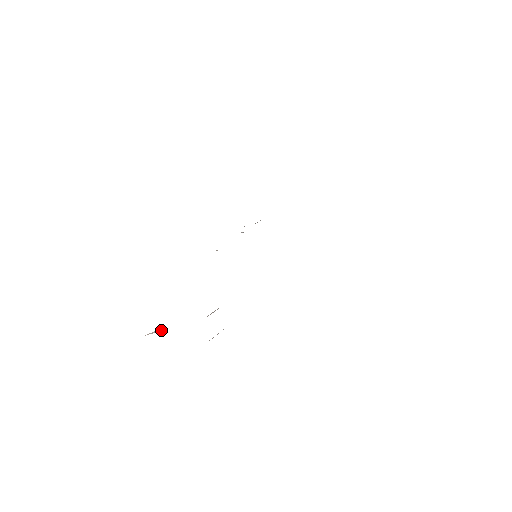
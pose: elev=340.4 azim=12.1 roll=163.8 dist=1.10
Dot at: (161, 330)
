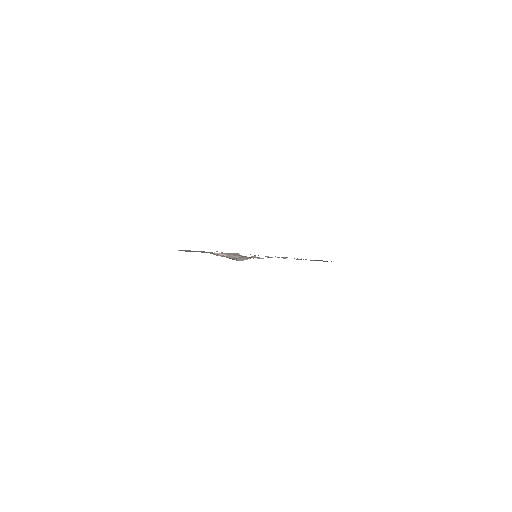
Dot at: (224, 254)
